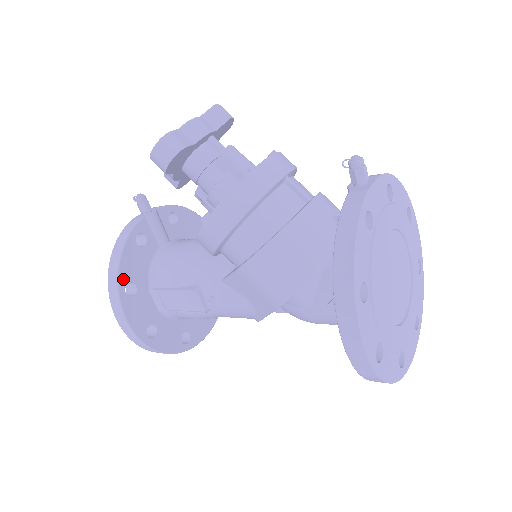
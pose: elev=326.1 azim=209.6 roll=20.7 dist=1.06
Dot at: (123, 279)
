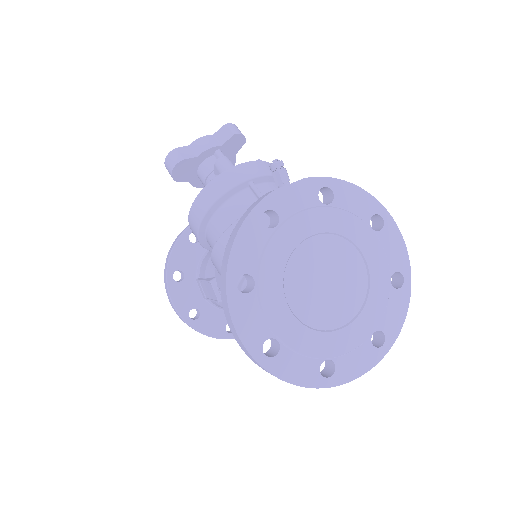
Dot at: (172, 267)
